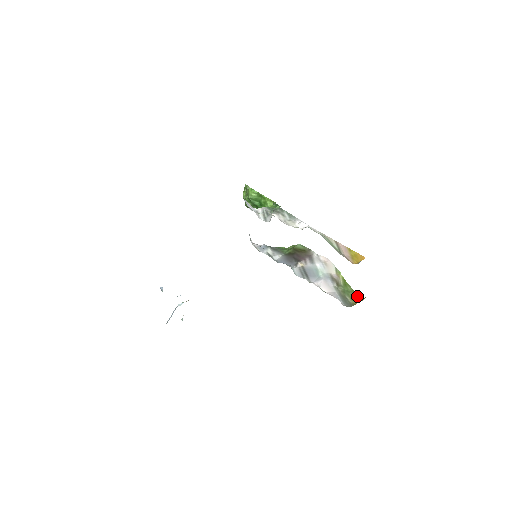
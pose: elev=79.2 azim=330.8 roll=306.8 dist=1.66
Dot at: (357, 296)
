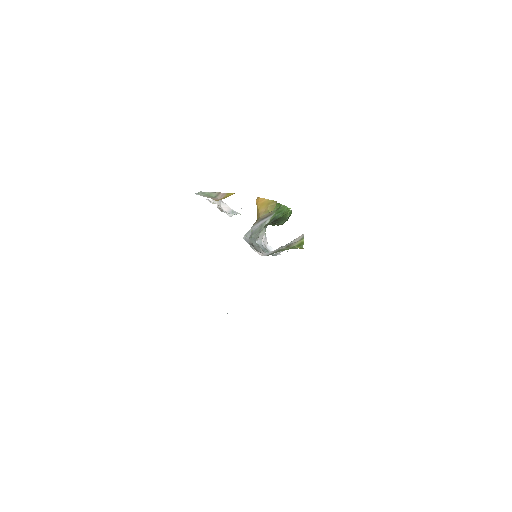
Dot at: occluded
